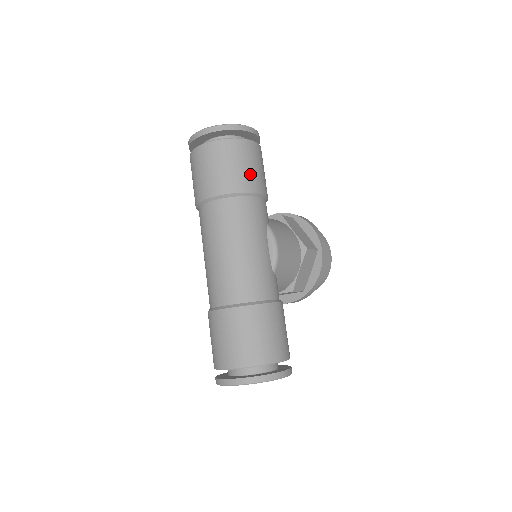
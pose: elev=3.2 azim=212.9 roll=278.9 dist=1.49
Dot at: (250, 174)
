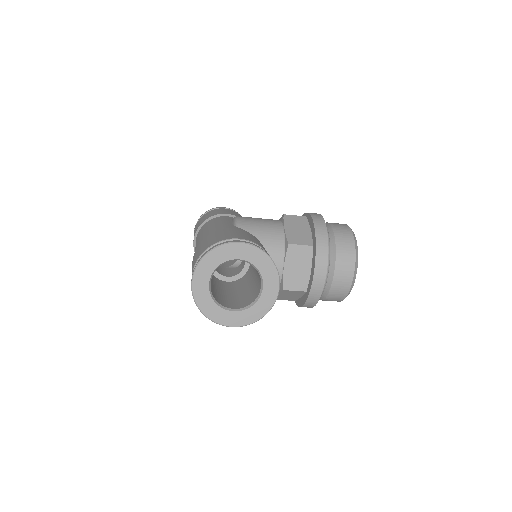
Dot at: (215, 213)
